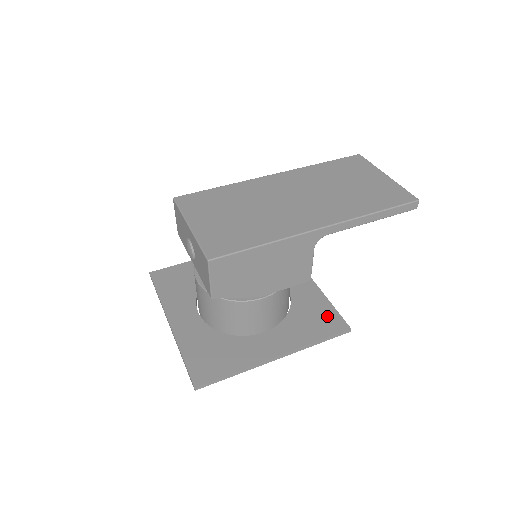
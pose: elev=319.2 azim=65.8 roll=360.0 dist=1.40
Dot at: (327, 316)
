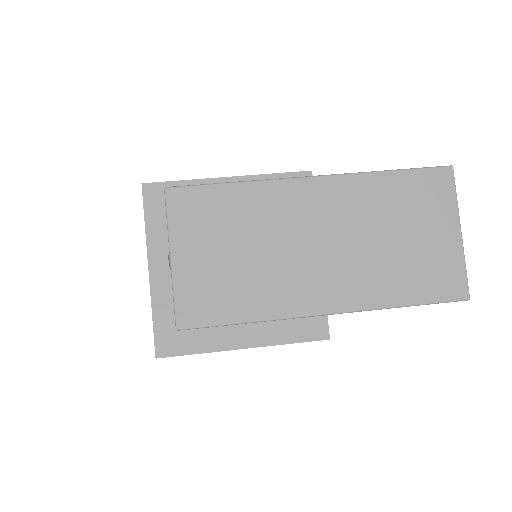
Dot at: occluded
